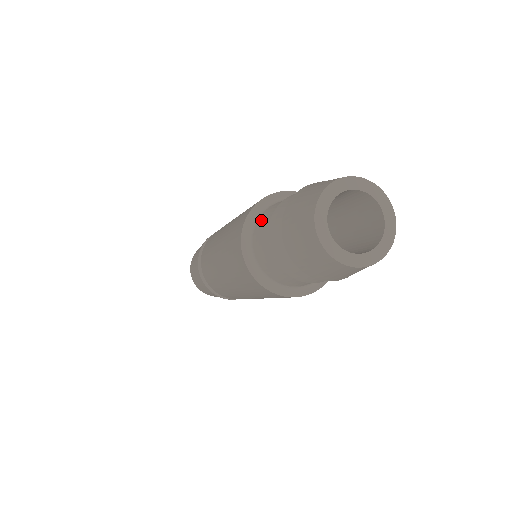
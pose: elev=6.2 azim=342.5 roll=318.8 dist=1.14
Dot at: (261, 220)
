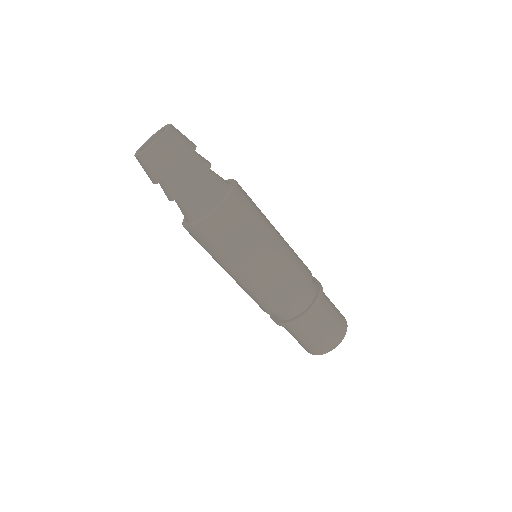
Dot at: occluded
